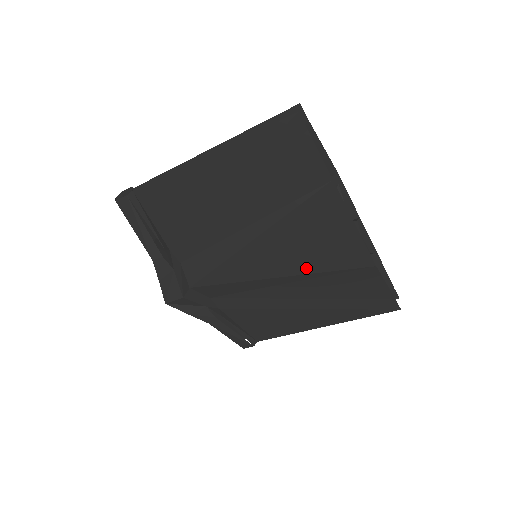
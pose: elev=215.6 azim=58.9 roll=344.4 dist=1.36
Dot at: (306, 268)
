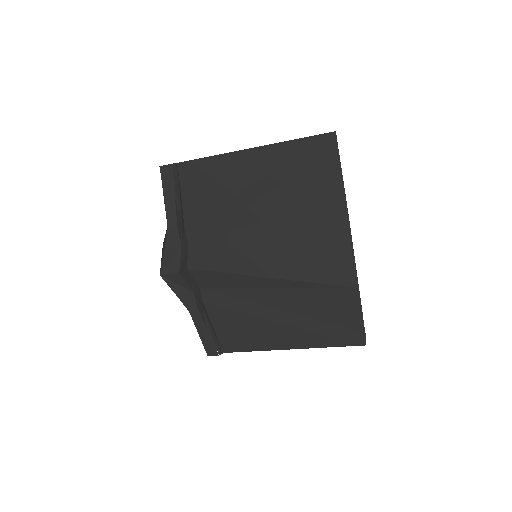
Dot at: (297, 274)
